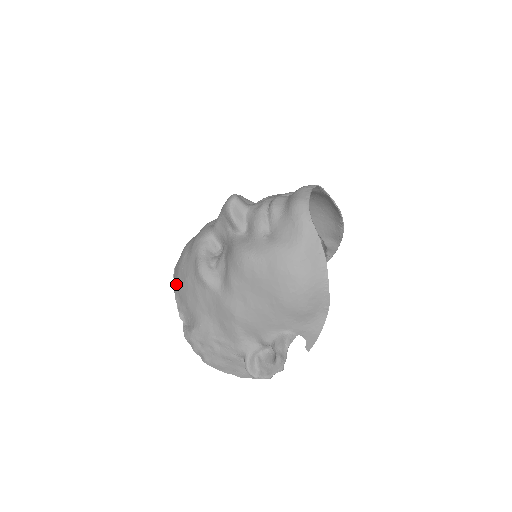
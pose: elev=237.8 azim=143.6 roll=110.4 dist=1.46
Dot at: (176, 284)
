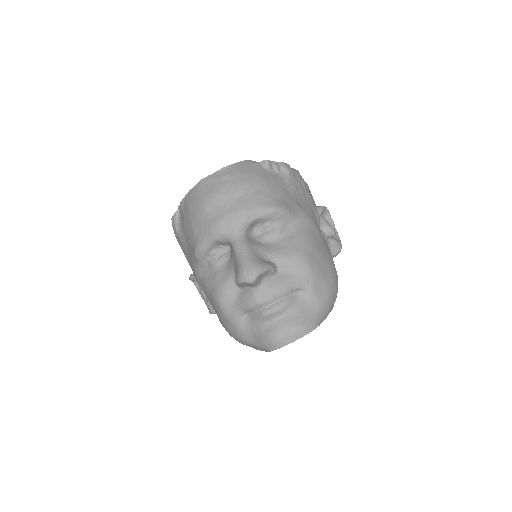
Dot at: (189, 200)
